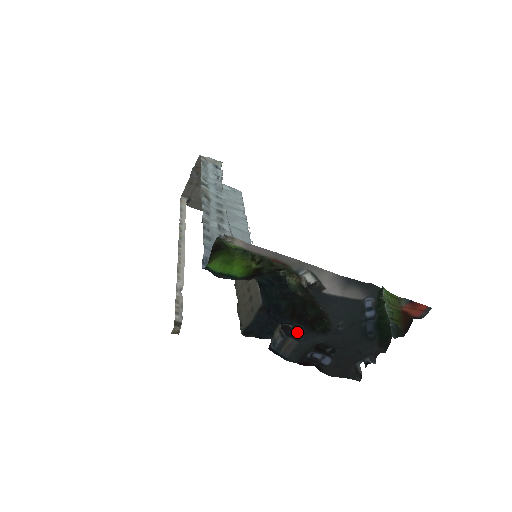
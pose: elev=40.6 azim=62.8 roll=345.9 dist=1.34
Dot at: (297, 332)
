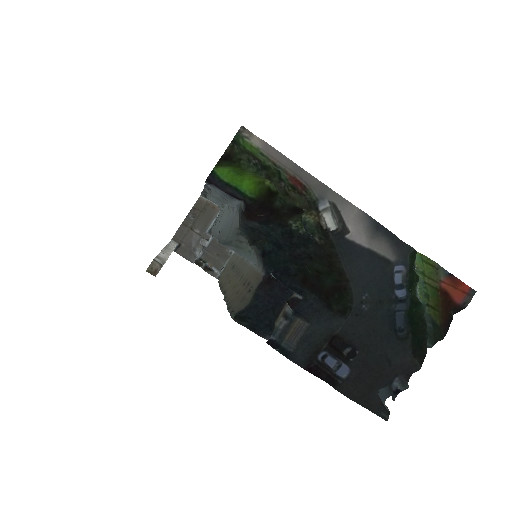
Dot at: (308, 309)
